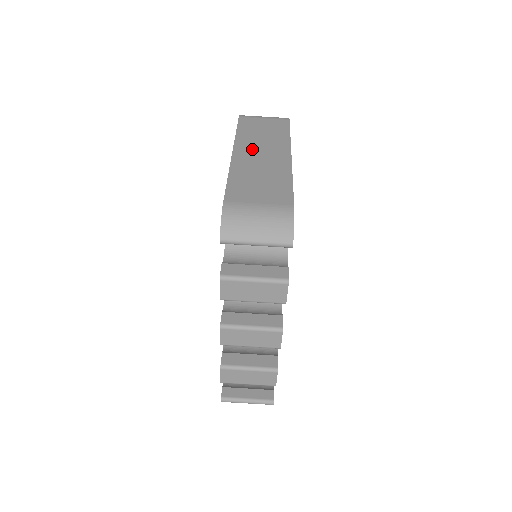
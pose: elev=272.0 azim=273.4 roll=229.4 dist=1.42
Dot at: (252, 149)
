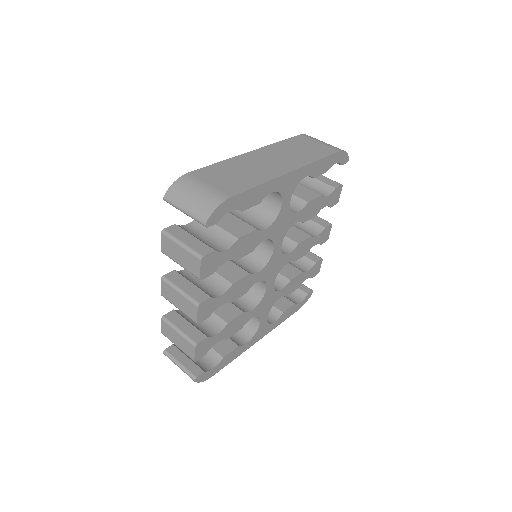
Dot at: (269, 155)
